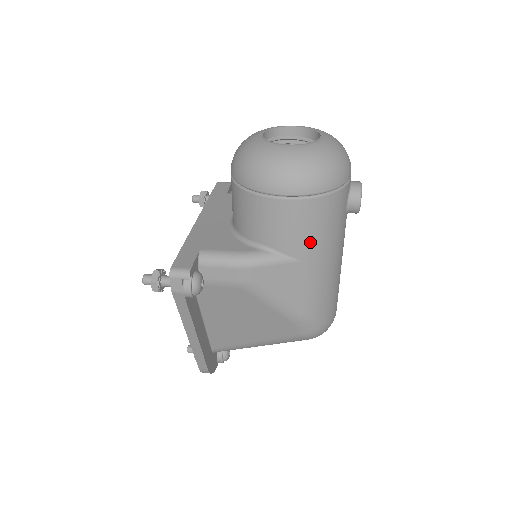
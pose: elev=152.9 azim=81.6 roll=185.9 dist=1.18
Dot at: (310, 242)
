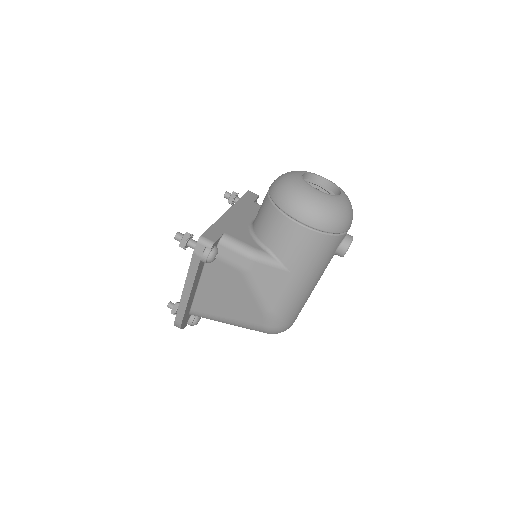
Dot at: (302, 261)
